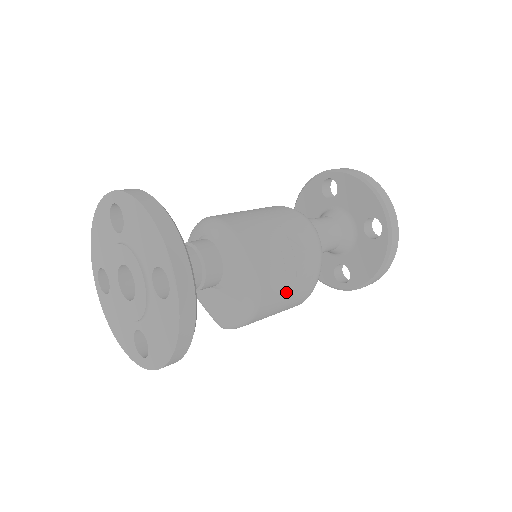
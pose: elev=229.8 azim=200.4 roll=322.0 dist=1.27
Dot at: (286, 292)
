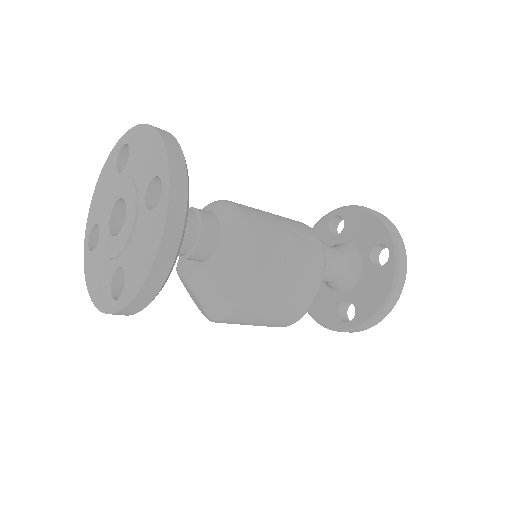
Dot at: (284, 282)
